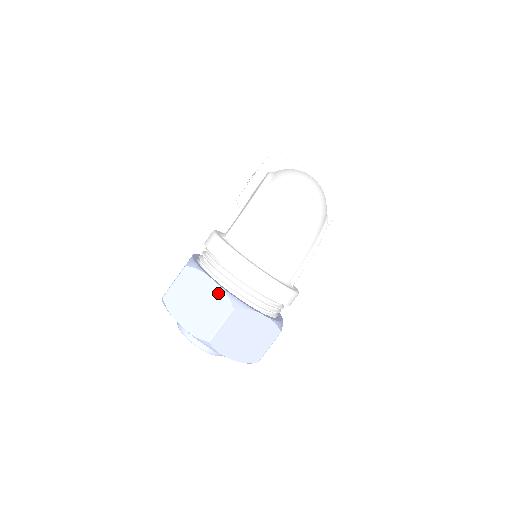
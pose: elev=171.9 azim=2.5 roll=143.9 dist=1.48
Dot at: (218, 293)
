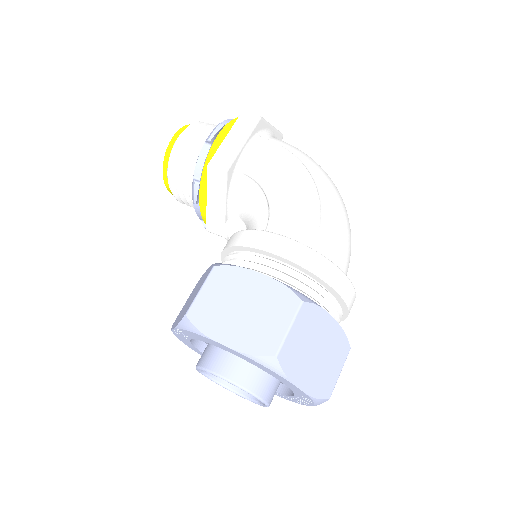
Dot at: (338, 333)
